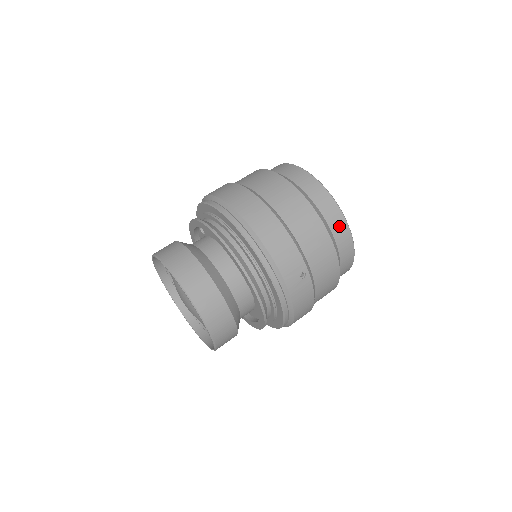
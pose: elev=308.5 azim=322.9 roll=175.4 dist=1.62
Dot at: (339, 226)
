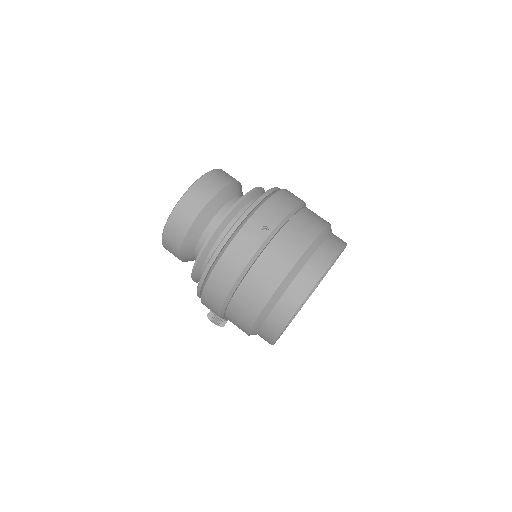
Dot at: (322, 260)
